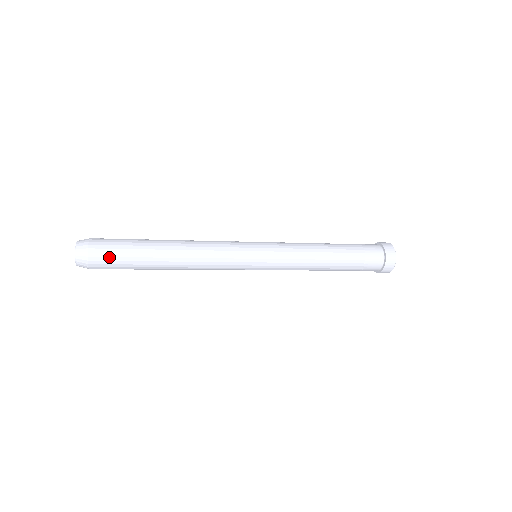
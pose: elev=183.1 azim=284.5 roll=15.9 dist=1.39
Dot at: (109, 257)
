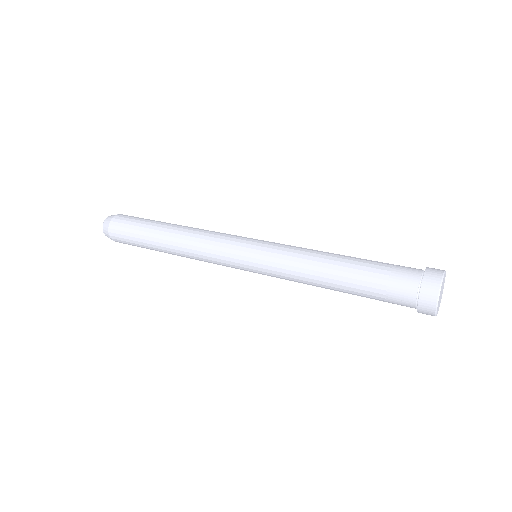
Dot at: (122, 235)
